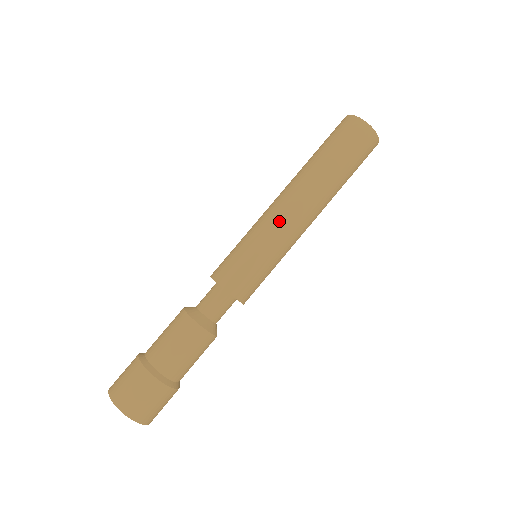
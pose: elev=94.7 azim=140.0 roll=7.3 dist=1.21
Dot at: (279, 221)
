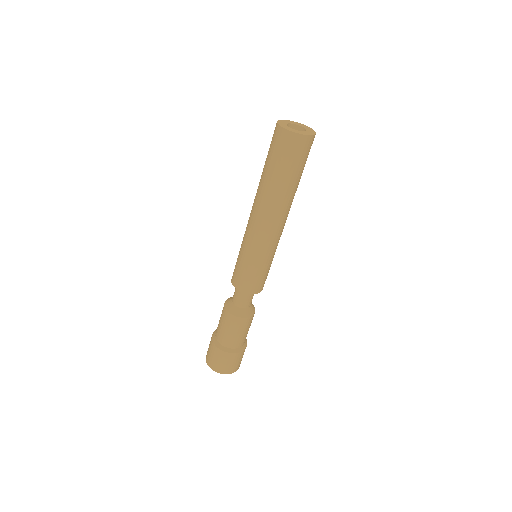
Dot at: (275, 240)
